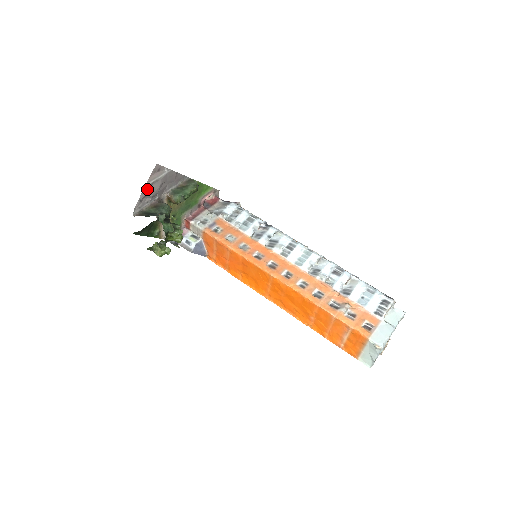
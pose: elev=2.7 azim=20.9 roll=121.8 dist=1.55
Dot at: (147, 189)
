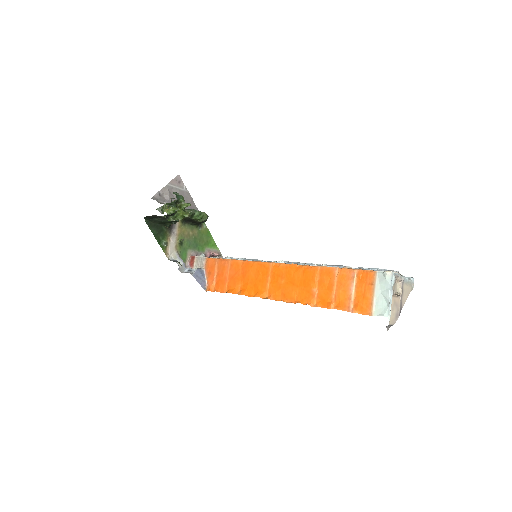
Dot at: (167, 189)
